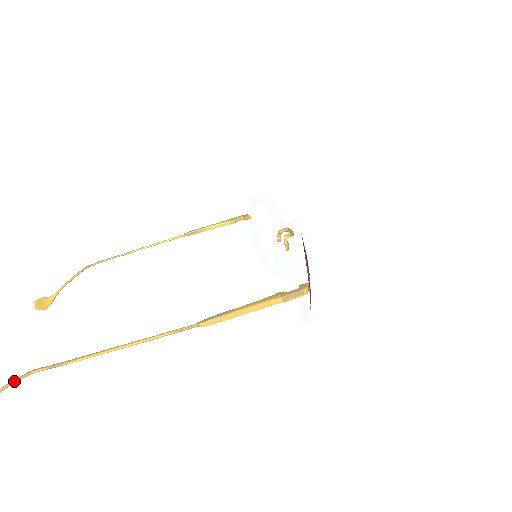
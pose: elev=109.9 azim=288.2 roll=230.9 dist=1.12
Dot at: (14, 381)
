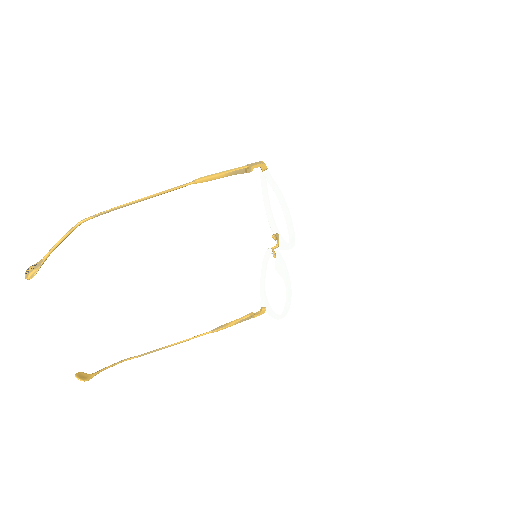
Dot at: (62, 238)
